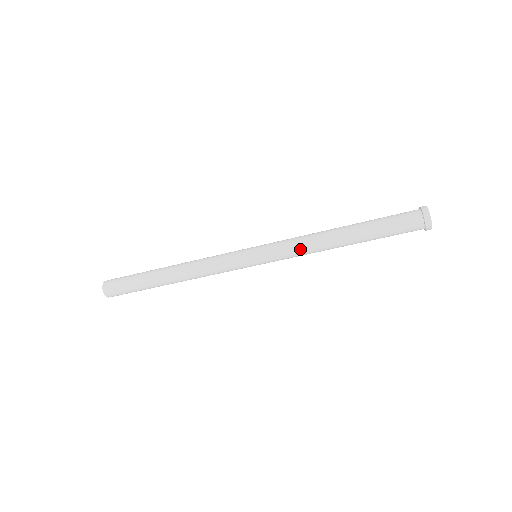
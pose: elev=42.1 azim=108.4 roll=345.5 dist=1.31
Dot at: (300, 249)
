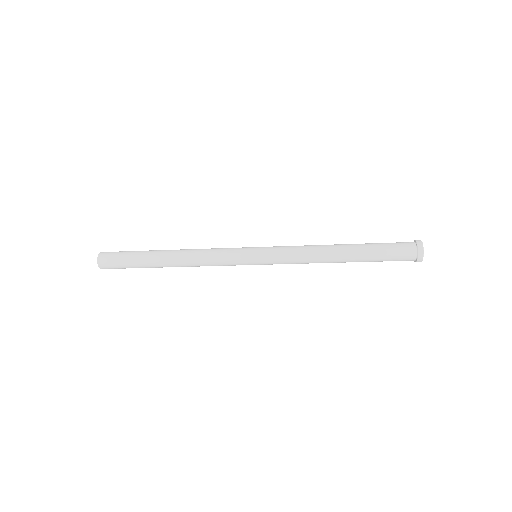
Dot at: occluded
